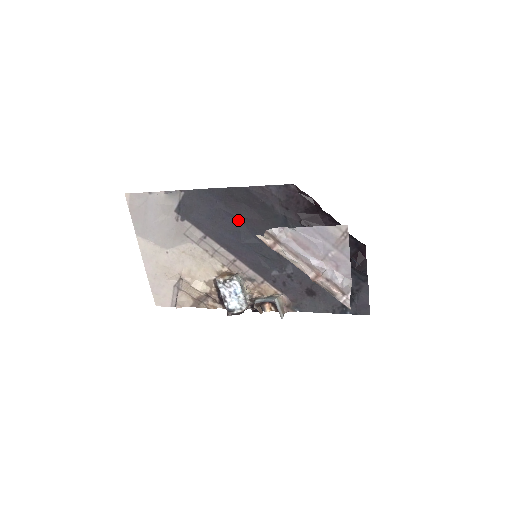
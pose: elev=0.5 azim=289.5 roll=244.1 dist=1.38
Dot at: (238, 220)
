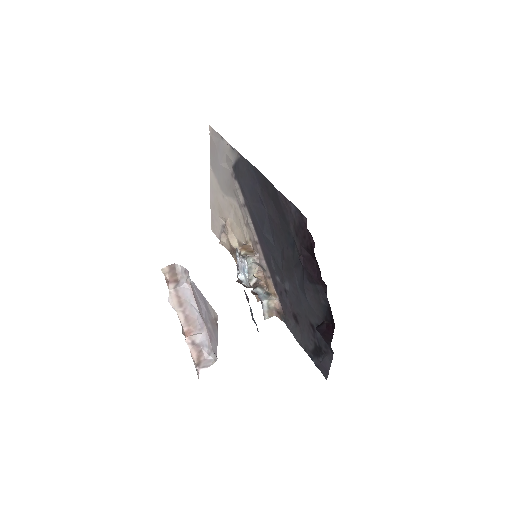
Dot at: (266, 212)
